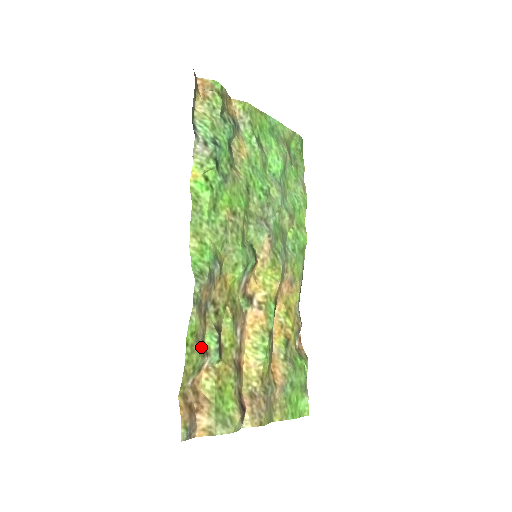
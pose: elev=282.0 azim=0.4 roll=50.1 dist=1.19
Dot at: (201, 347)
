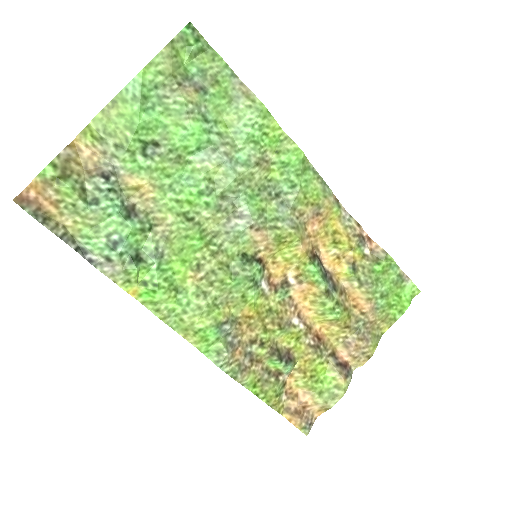
Dot at: (270, 379)
